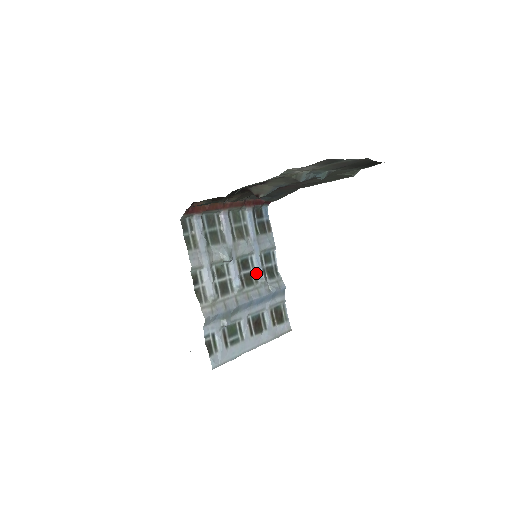
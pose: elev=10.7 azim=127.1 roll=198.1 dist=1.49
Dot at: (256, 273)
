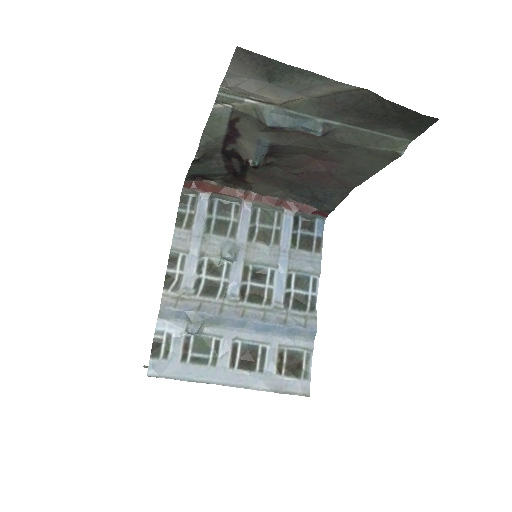
Dot at: (273, 293)
